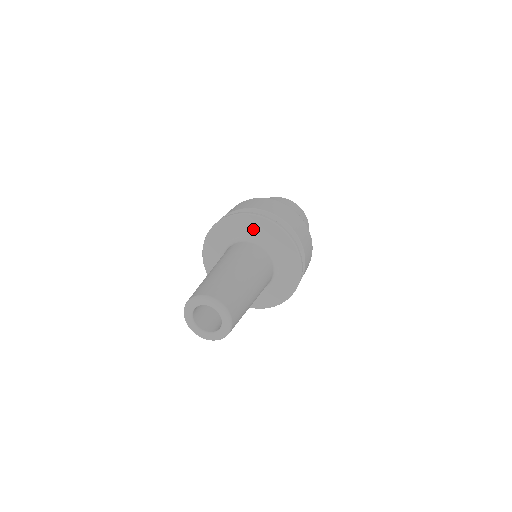
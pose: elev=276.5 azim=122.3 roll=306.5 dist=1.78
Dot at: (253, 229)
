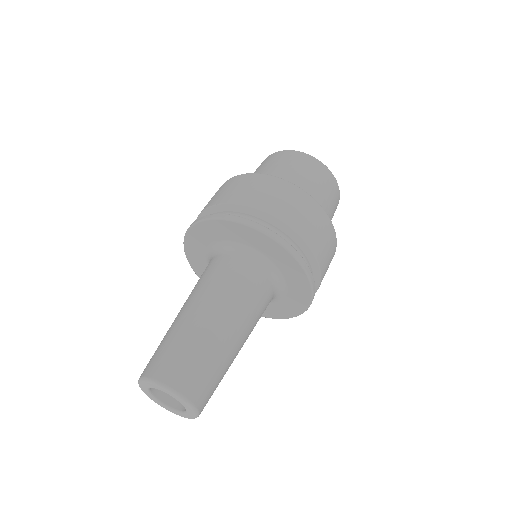
Dot at: (227, 235)
